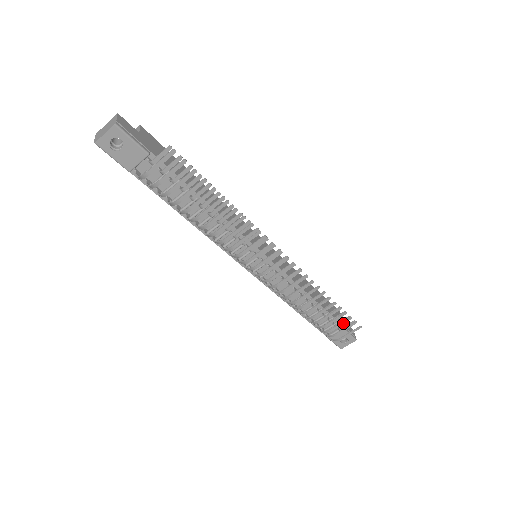
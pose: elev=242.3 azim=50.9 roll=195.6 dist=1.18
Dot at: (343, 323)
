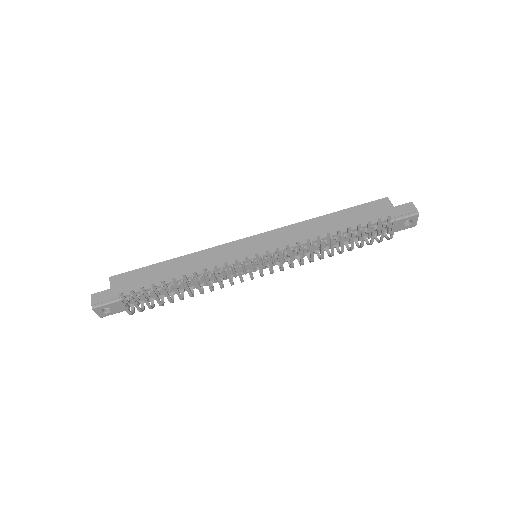
Dot at: (373, 234)
